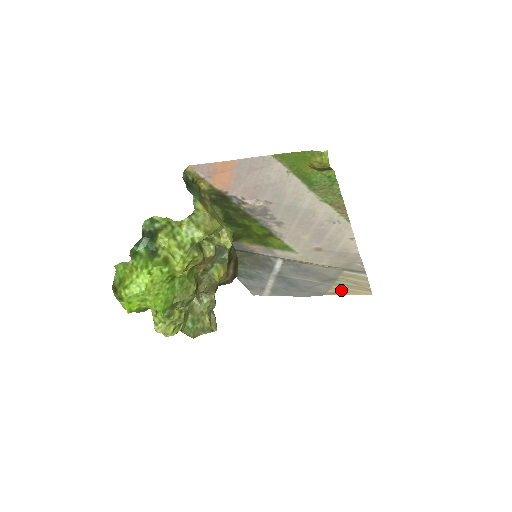
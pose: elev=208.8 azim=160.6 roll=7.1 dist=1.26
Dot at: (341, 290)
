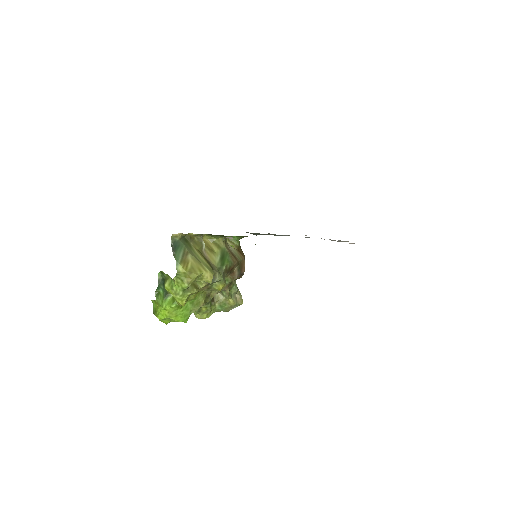
Dot at: occluded
